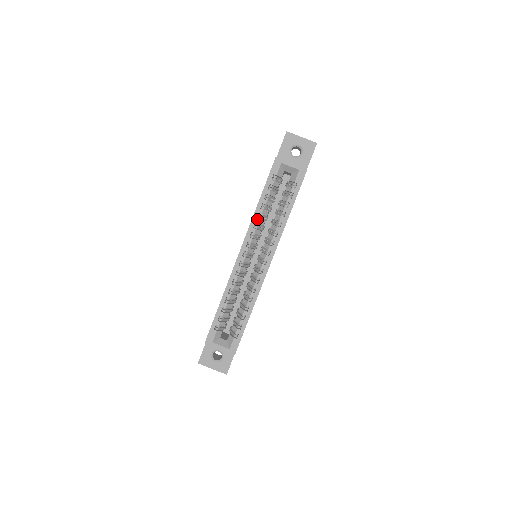
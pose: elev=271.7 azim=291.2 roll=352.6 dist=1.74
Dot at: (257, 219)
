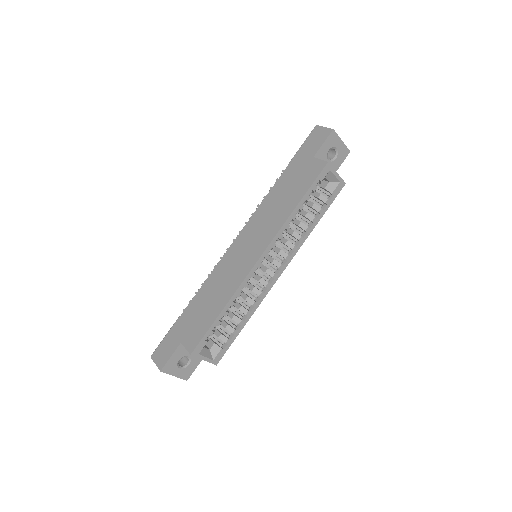
Dot at: (288, 225)
